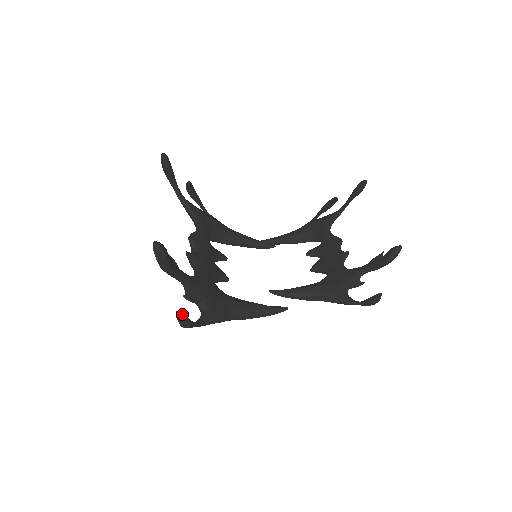
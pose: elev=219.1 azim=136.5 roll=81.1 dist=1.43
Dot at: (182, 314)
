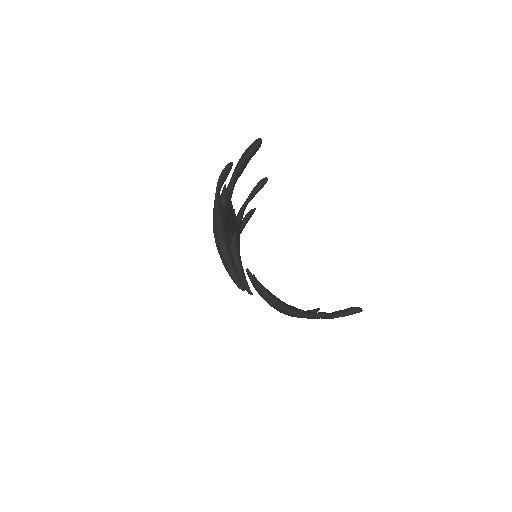
Dot at: occluded
